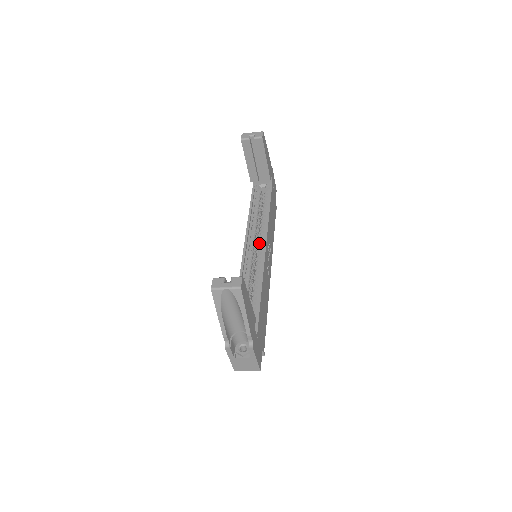
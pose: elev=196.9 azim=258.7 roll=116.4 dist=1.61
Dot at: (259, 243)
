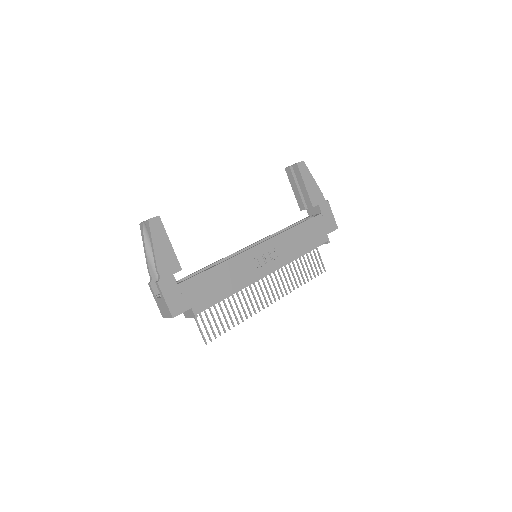
Dot at: occluded
